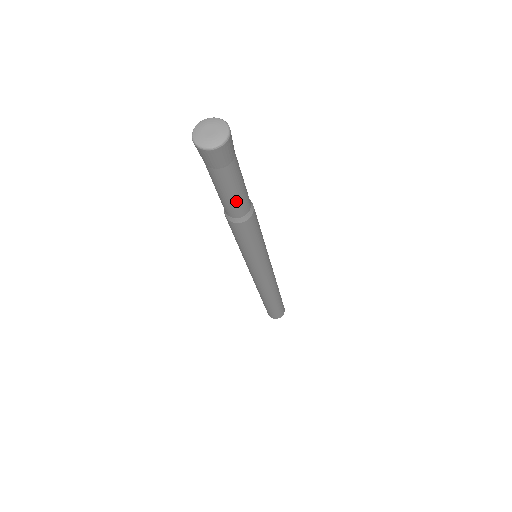
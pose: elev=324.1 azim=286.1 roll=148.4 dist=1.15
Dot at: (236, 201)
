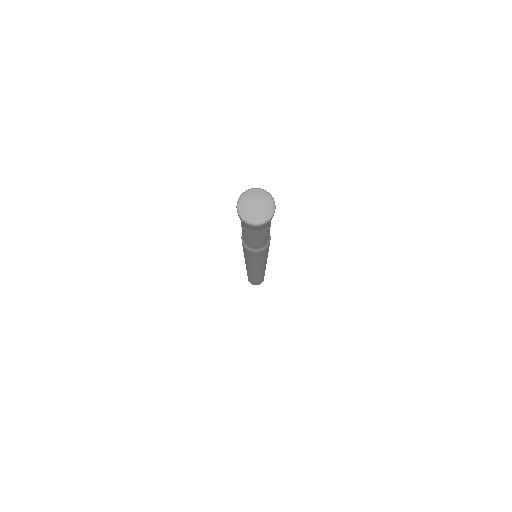
Dot at: occluded
